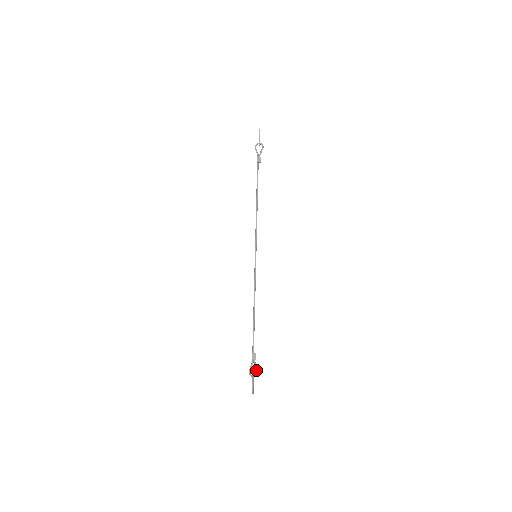
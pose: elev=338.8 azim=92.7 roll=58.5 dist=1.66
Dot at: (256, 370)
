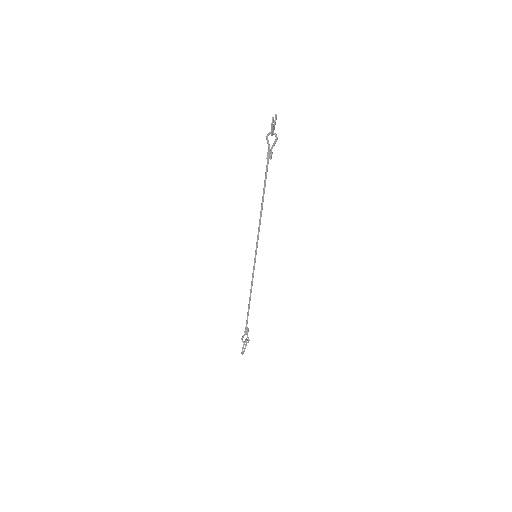
Dot at: occluded
